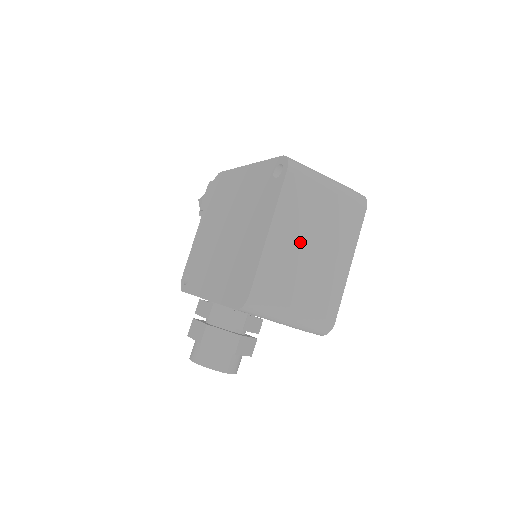
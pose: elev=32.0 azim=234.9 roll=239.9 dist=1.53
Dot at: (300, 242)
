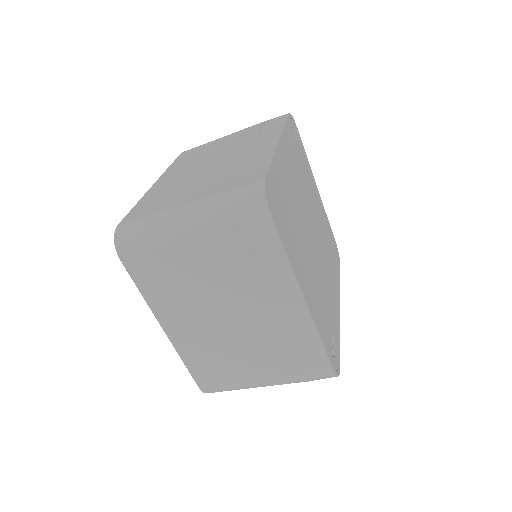
Dot at: (208, 319)
